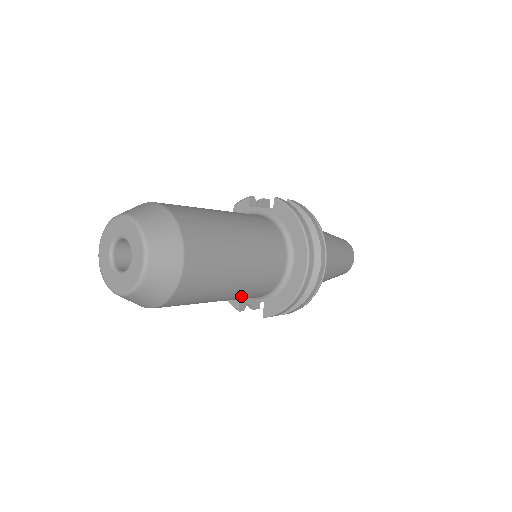
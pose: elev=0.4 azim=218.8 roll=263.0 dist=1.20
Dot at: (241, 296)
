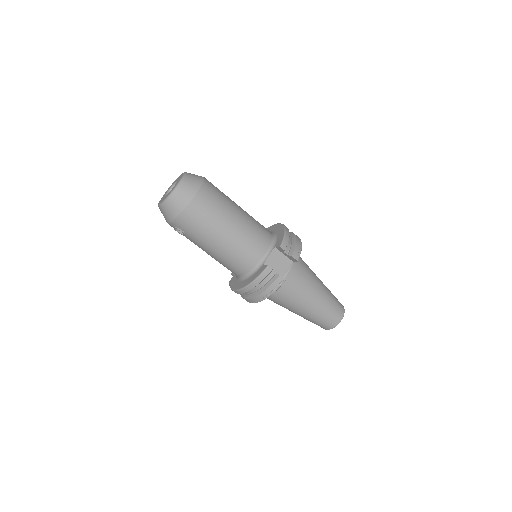
Dot at: (251, 225)
